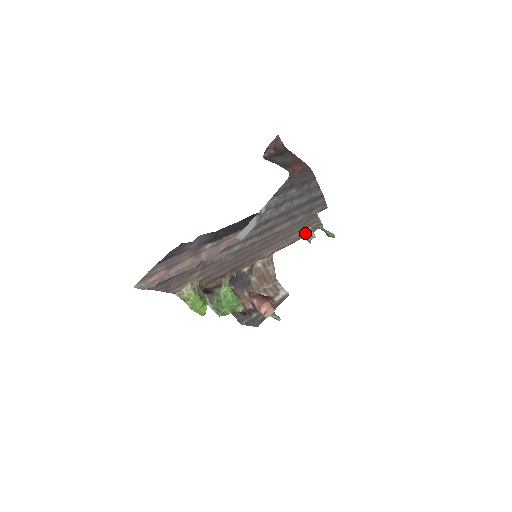
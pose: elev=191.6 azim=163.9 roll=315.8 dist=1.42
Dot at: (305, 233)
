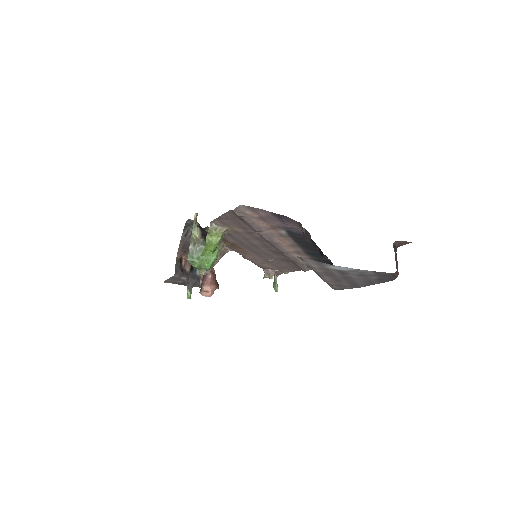
Dot at: (270, 269)
